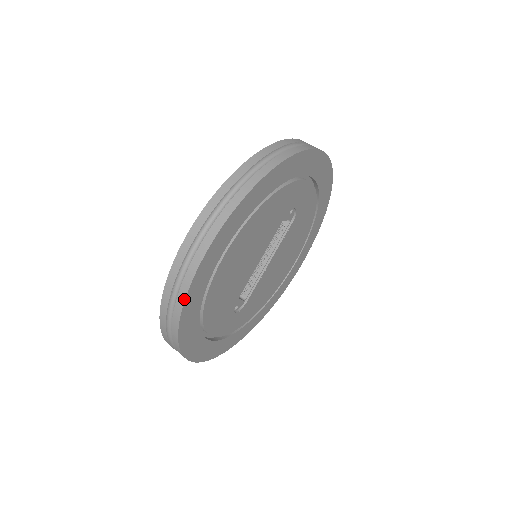
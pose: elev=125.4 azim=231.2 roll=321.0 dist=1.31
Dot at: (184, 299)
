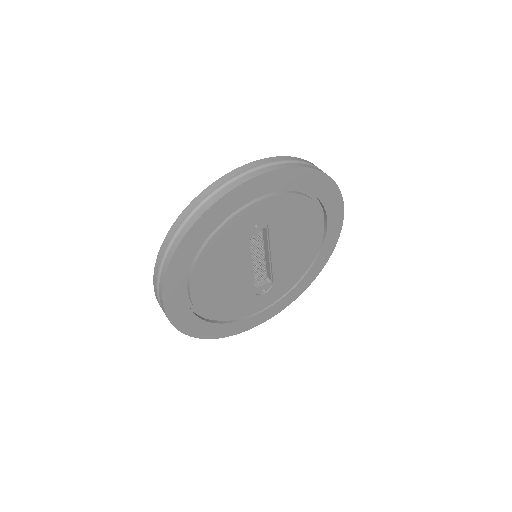
Dot at: occluded
